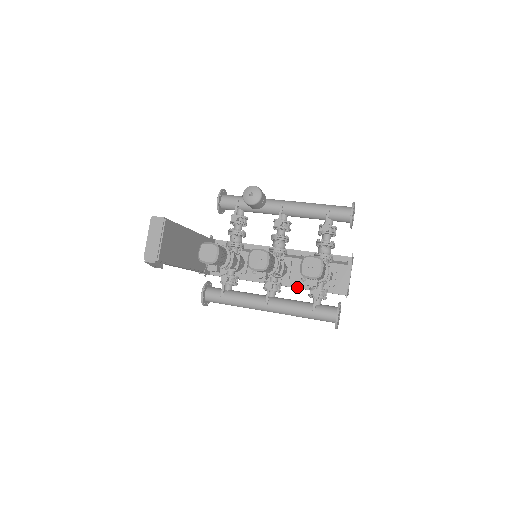
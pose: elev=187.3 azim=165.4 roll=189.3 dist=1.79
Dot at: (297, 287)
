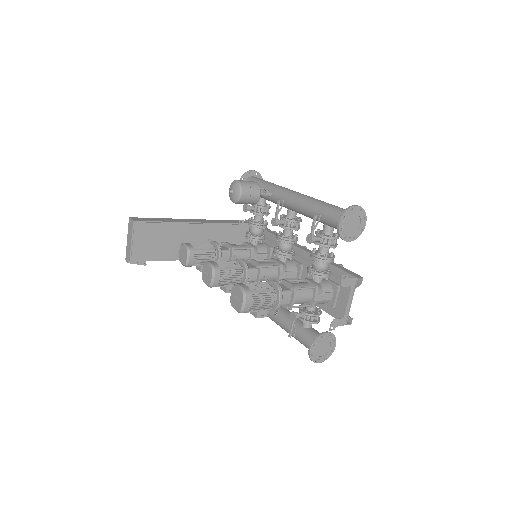
Dot at: occluded
